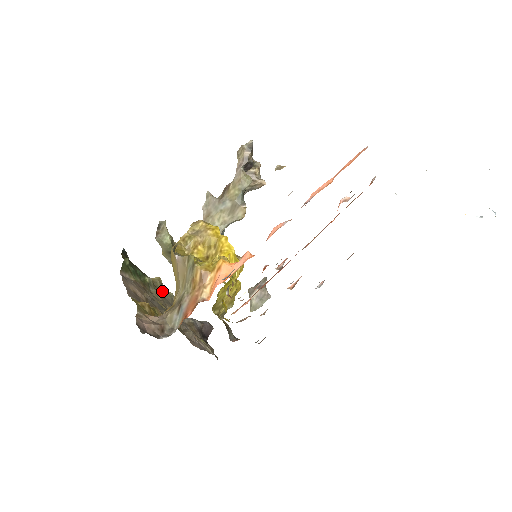
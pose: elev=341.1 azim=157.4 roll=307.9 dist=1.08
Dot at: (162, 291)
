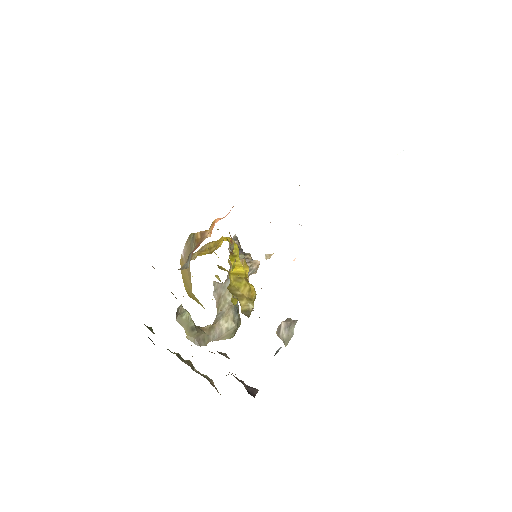
Dot at: occluded
